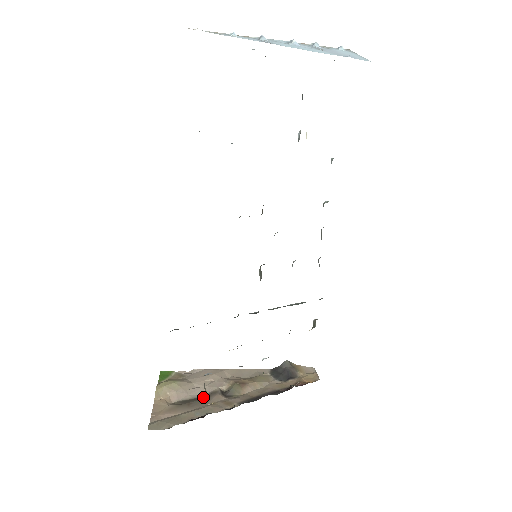
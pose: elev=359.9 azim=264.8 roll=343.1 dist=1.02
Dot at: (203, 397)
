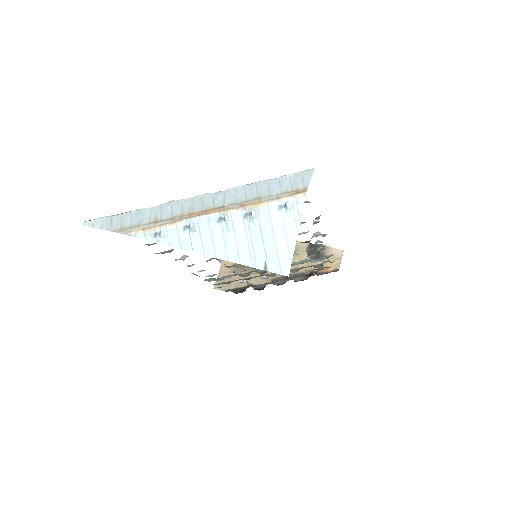
Dot at: occluded
